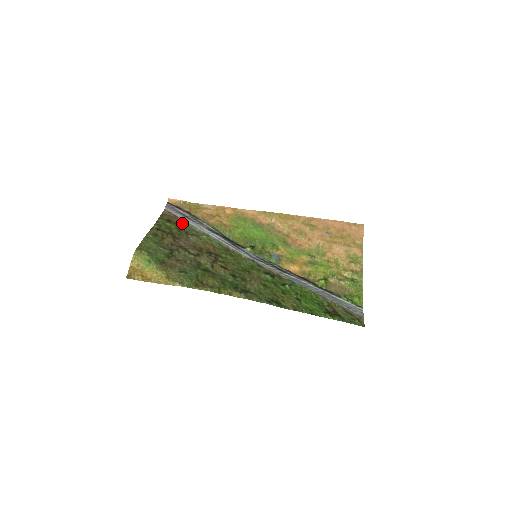
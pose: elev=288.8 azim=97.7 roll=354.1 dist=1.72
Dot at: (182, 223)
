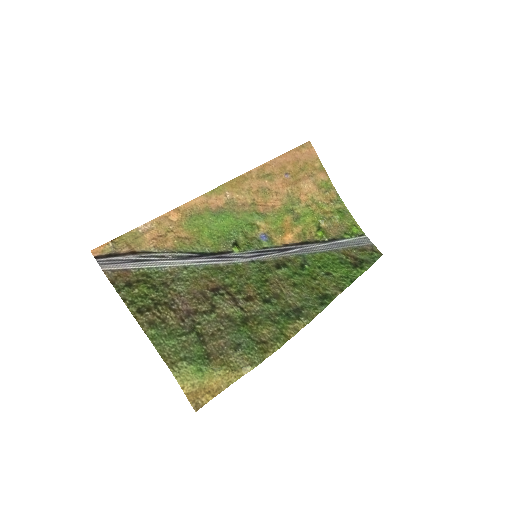
Dot at: (143, 274)
